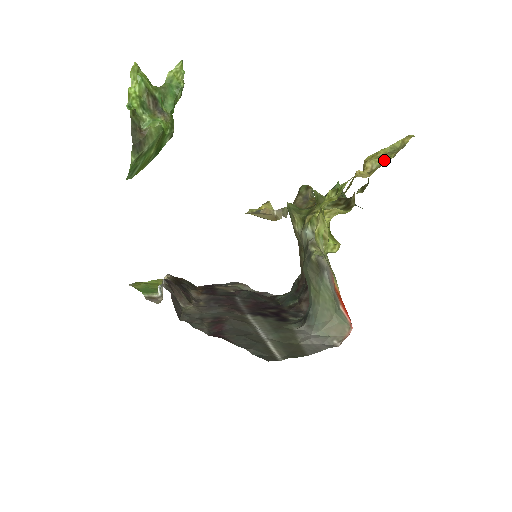
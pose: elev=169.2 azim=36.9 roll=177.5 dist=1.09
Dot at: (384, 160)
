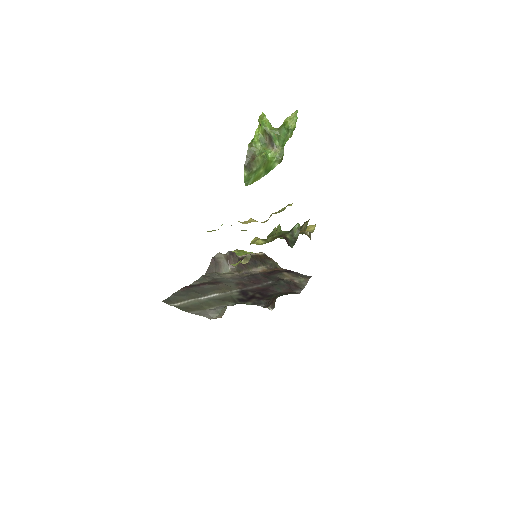
Dot at: occluded
